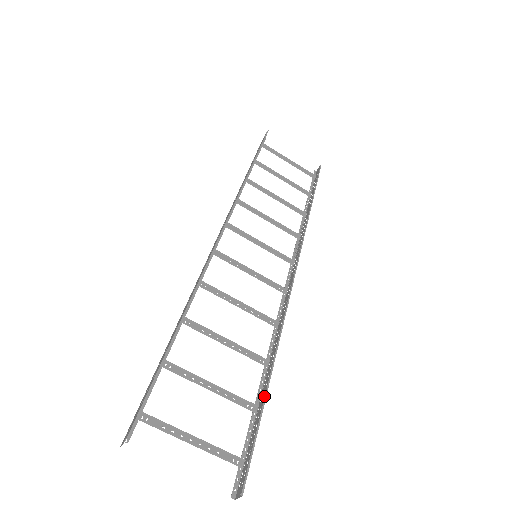
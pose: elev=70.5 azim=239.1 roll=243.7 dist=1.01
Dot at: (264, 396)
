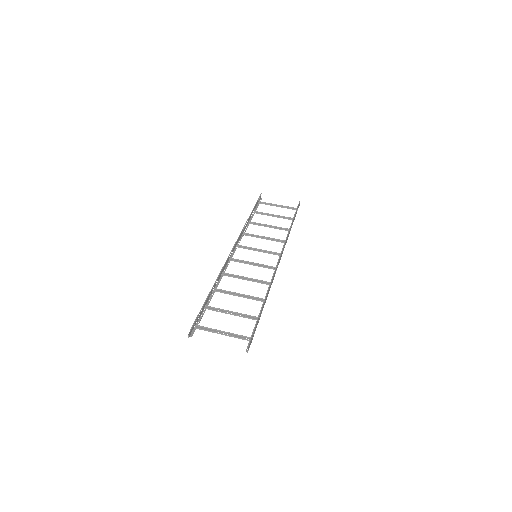
Dot at: (261, 312)
